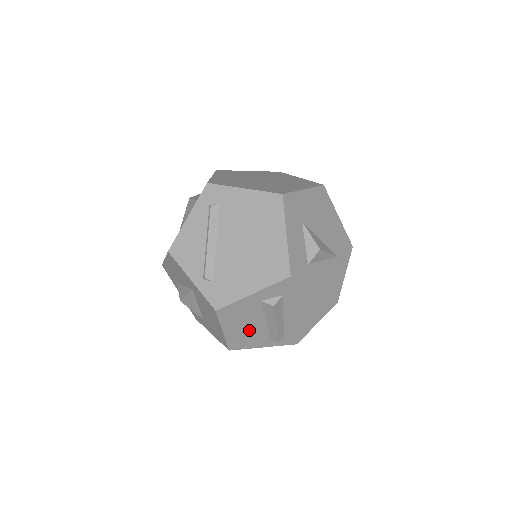
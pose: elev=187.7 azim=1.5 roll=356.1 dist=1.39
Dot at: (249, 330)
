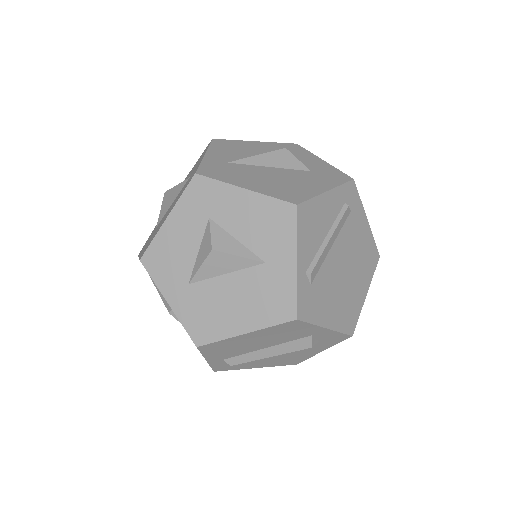
Dot at: (248, 344)
